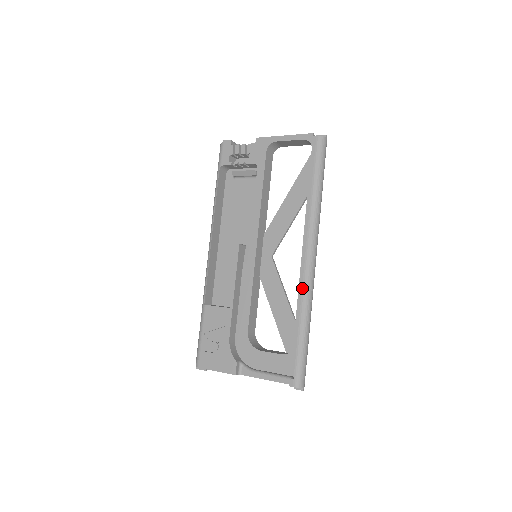
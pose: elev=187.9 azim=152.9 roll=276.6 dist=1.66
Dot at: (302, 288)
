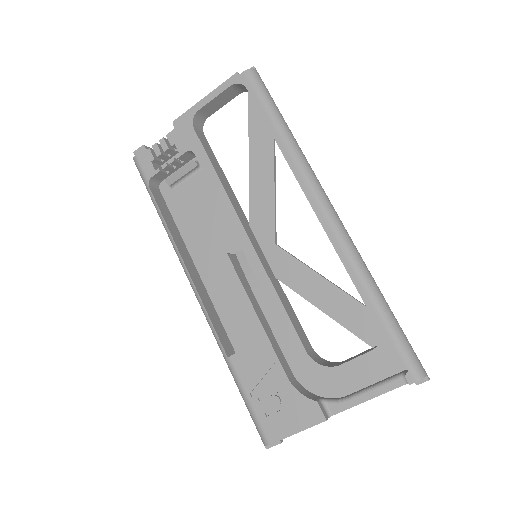
Dot at: (342, 251)
